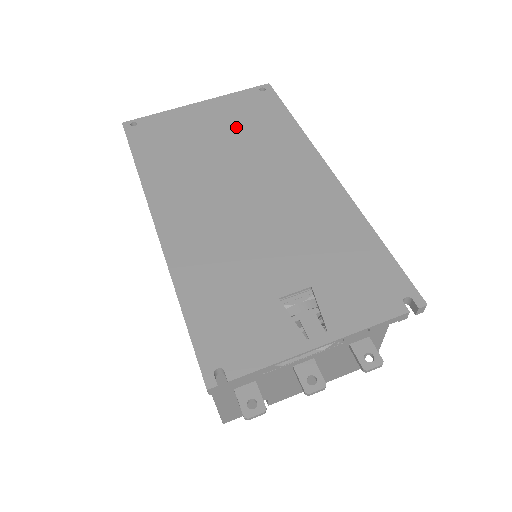
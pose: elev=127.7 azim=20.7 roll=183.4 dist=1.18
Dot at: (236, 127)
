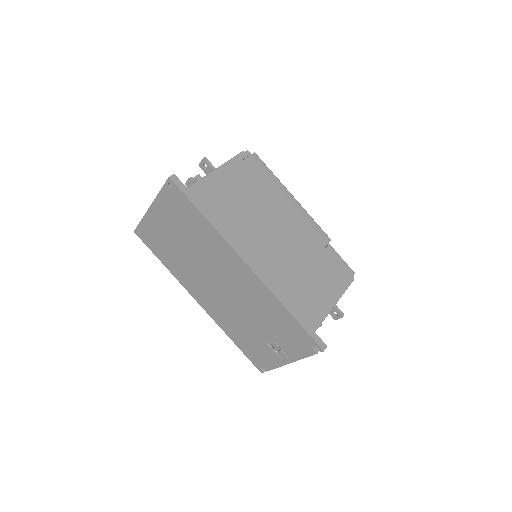
Dot at: (182, 230)
